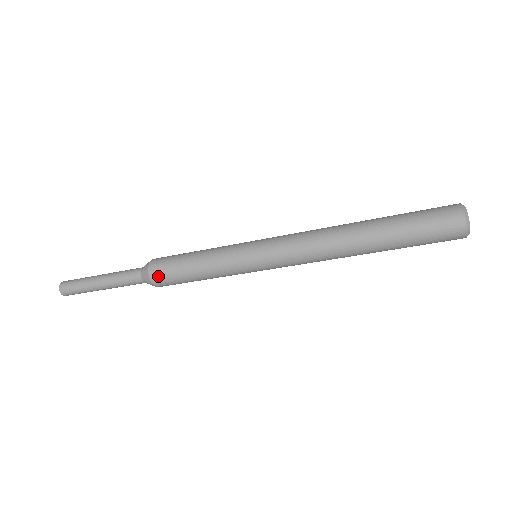
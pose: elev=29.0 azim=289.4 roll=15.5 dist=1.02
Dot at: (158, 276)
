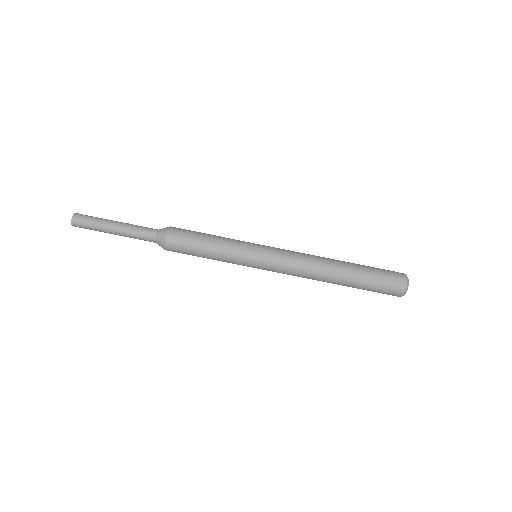
Dot at: (176, 232)
